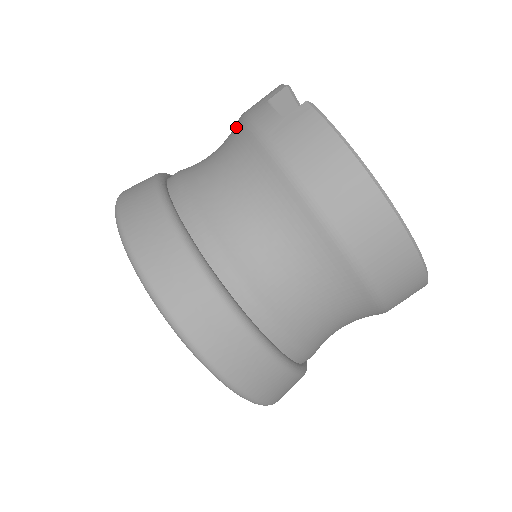
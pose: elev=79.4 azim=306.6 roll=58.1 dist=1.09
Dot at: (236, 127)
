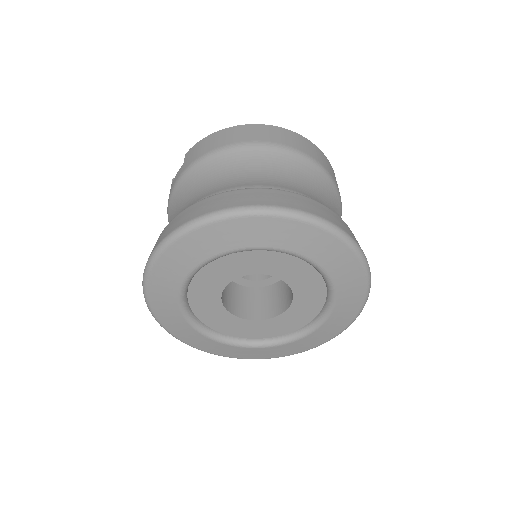
Dot at: (170, 210)
